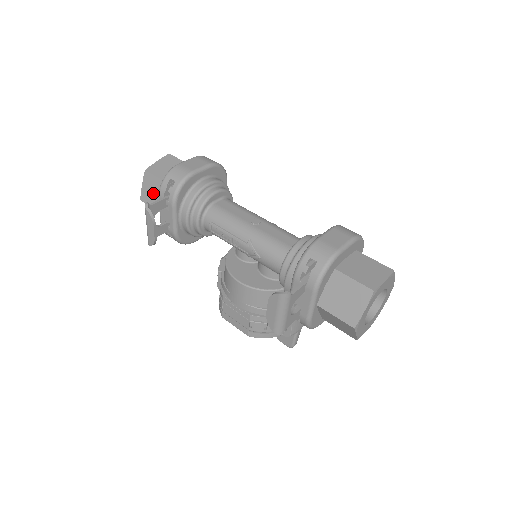
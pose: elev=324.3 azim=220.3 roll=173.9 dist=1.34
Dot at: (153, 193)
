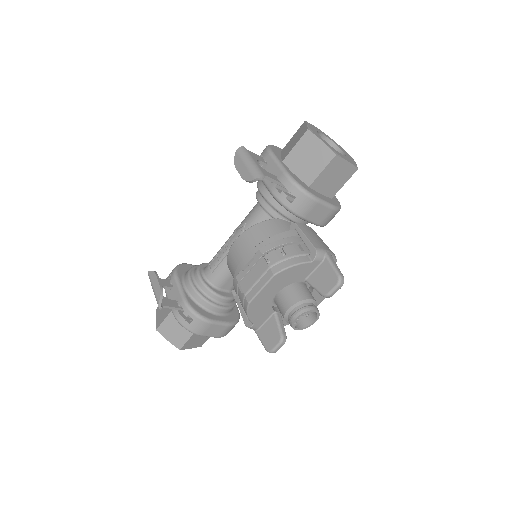
Dot at: (164, 310)
